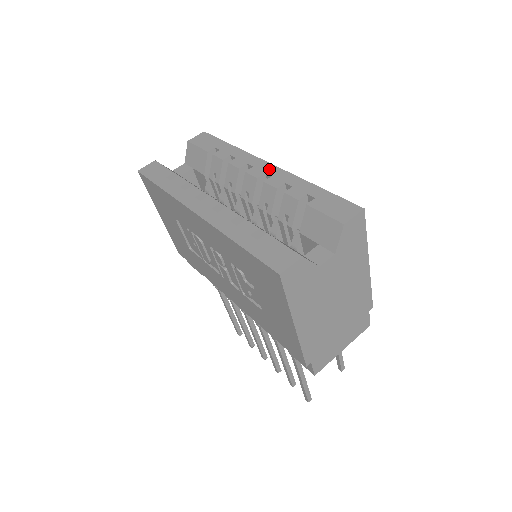
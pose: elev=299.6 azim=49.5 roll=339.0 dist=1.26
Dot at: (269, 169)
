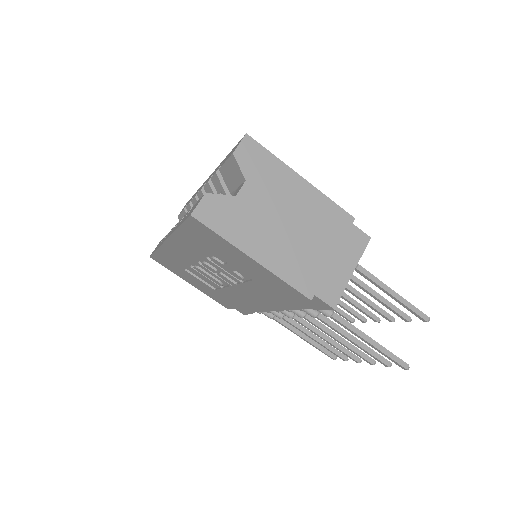
Dot at: (208, 178)
